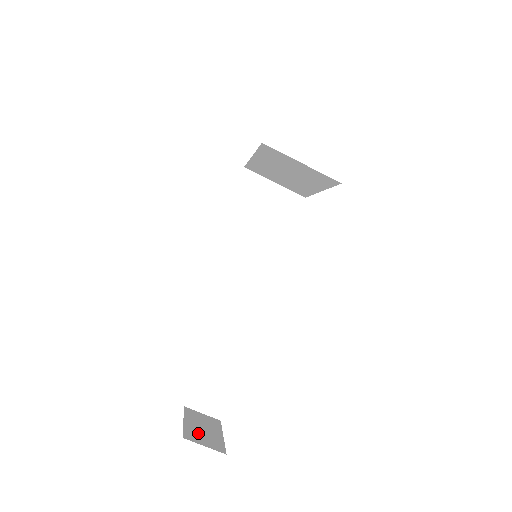
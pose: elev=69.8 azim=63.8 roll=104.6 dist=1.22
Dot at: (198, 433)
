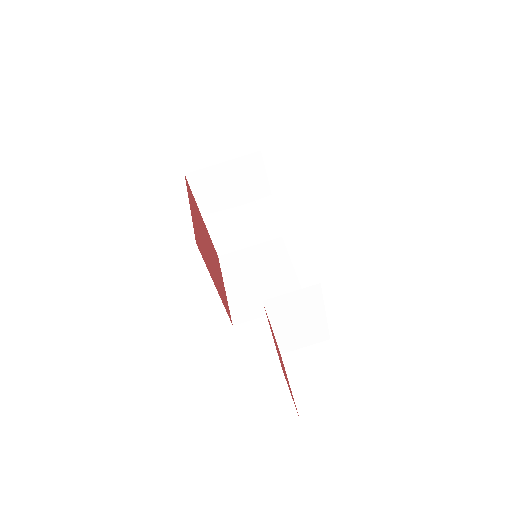
Dot at: occluded
